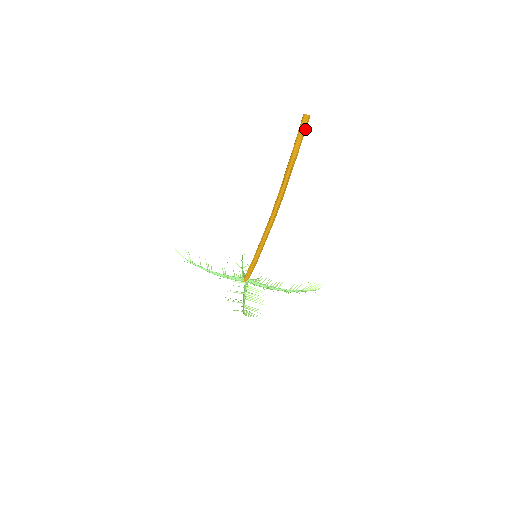
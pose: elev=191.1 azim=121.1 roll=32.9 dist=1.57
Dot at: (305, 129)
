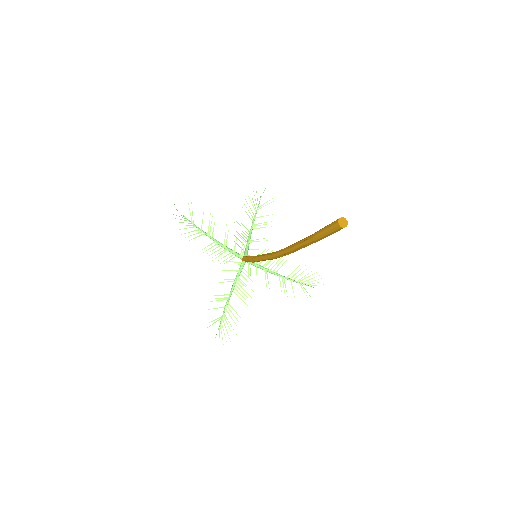
Dot at: (336, 228)
